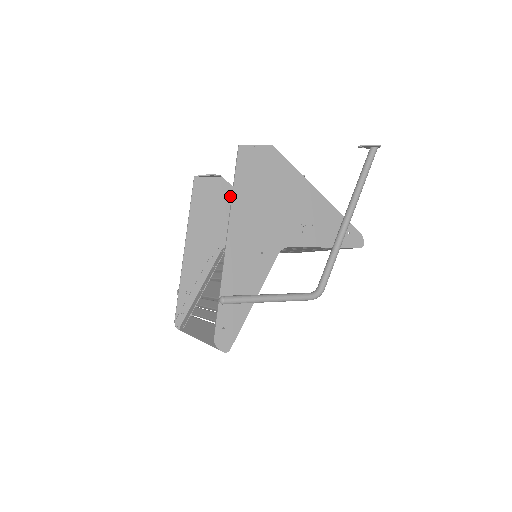
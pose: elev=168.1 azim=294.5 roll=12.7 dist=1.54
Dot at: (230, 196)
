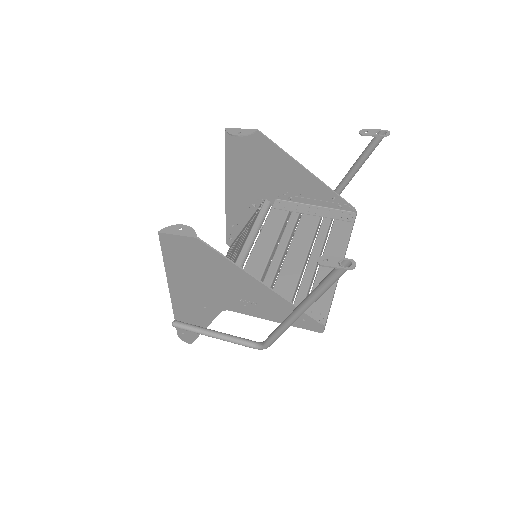
Dot at: (270, 152)
